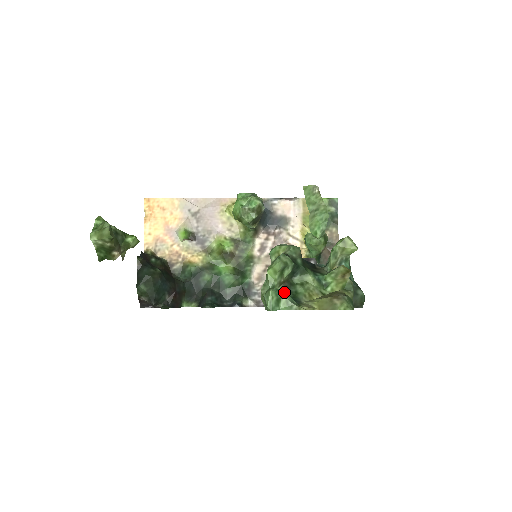
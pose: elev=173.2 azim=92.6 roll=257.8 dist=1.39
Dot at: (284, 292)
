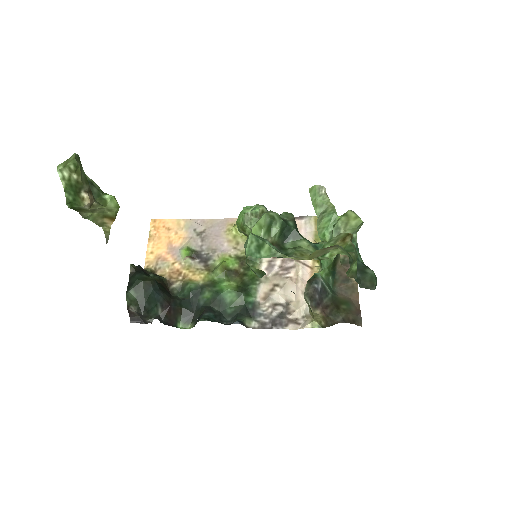
Dot at: (267, 241)
